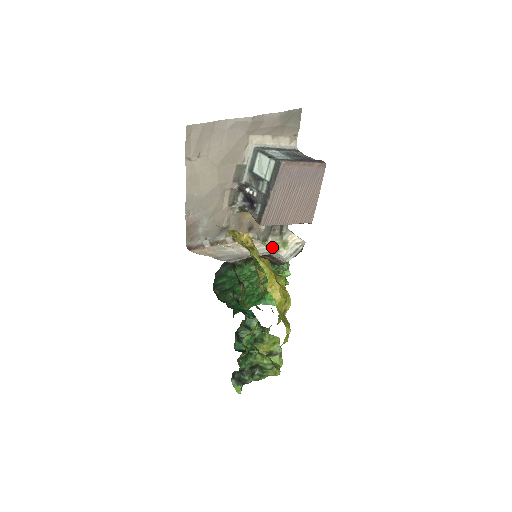
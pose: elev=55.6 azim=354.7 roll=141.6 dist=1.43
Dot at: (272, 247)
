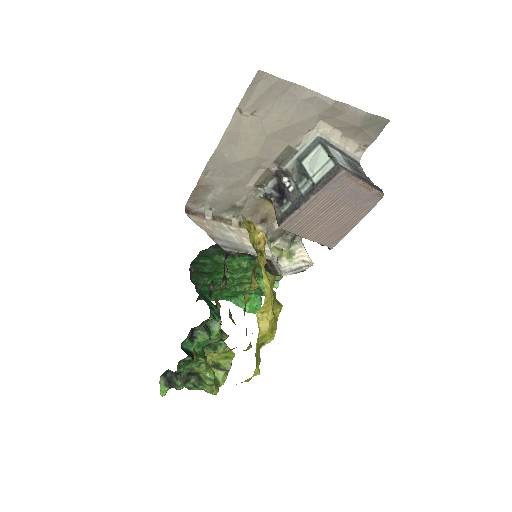
Dot at: (276, 252)
